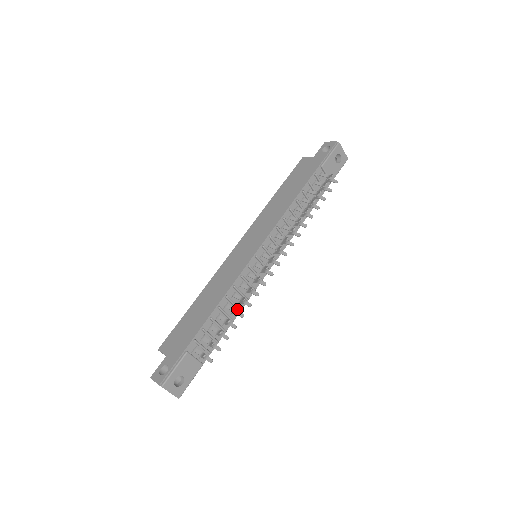
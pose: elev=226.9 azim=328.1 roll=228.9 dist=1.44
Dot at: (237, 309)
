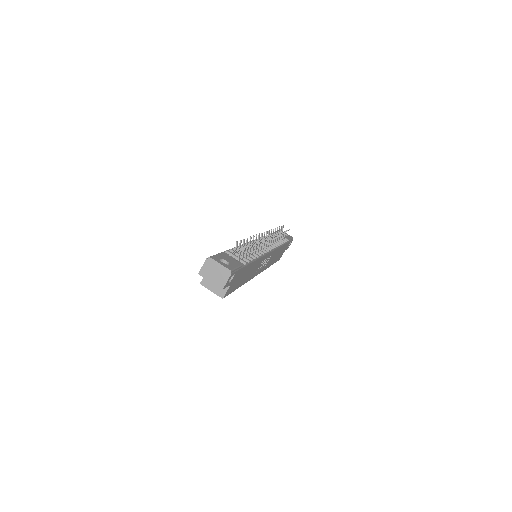
Dot at: (250, 237)
